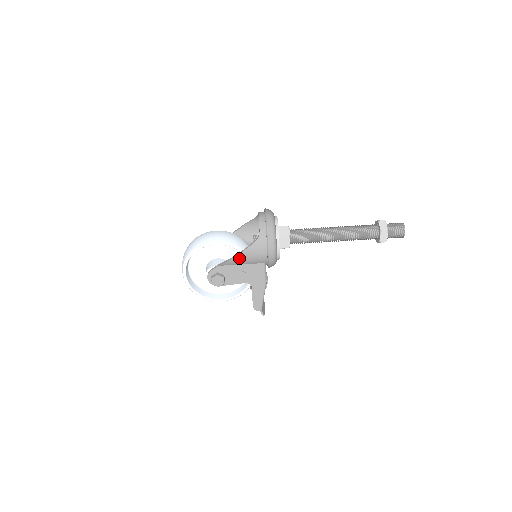
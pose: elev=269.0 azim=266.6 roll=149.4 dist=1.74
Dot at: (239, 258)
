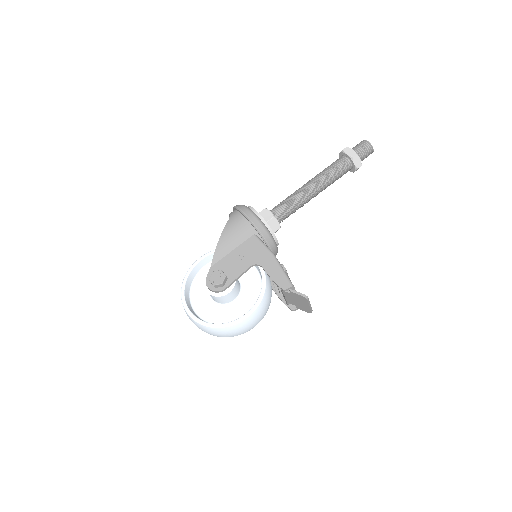
Dot at: (223, 241)
